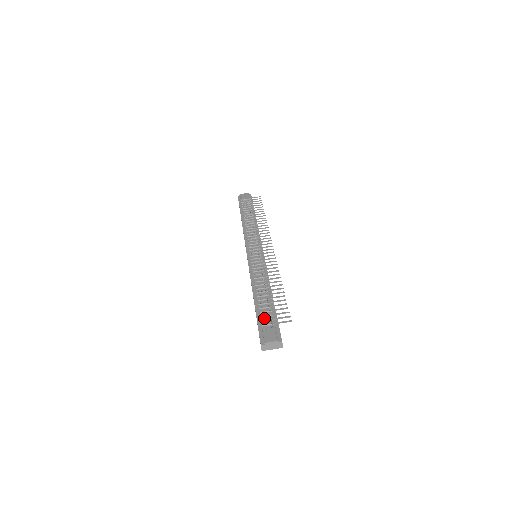
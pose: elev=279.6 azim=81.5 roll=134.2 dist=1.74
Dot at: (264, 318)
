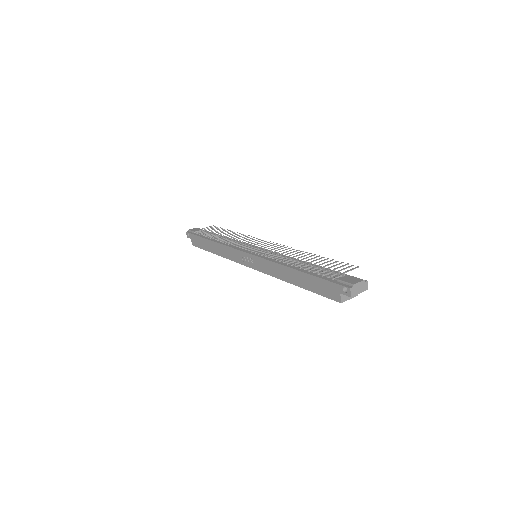
Dot at: (327, 275)
